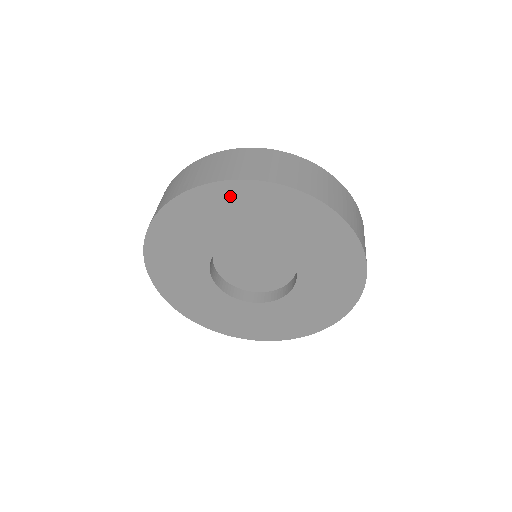
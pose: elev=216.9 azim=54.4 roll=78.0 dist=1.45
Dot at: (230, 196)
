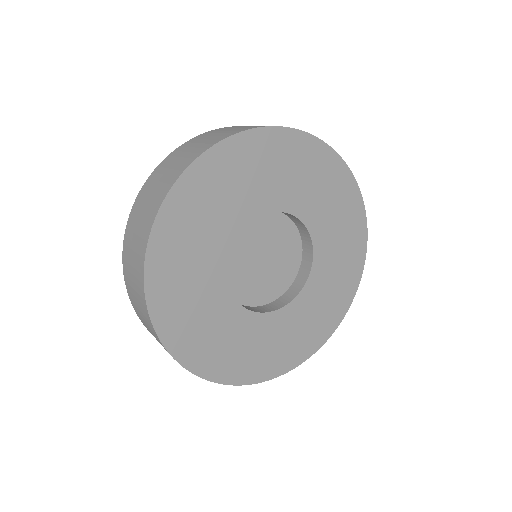
Dot at: (200, 186)
